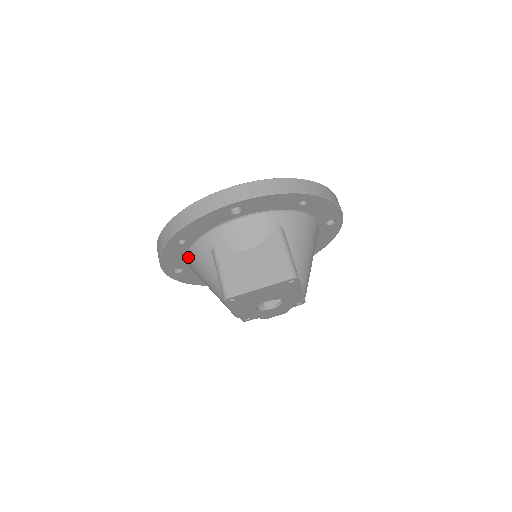
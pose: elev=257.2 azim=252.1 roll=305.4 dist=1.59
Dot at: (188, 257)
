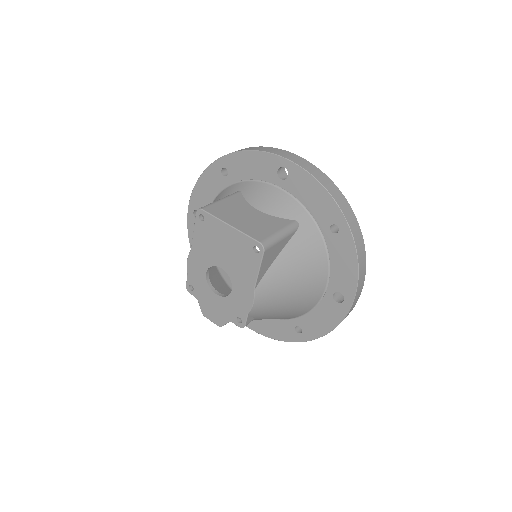
Dot at: (215, 199)
